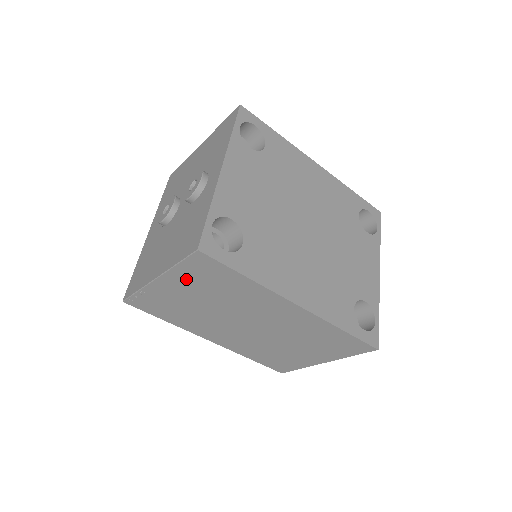
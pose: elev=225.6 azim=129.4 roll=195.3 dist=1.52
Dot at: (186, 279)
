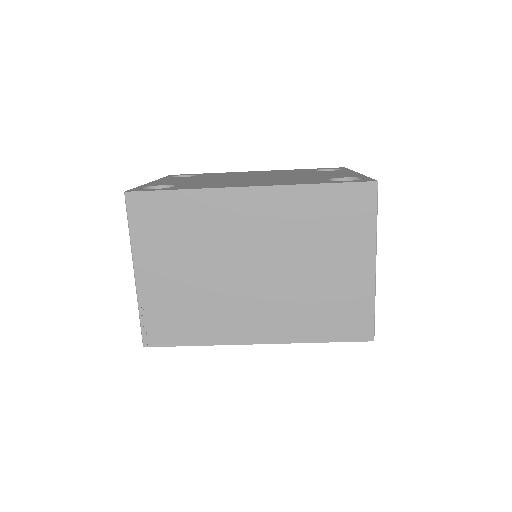
Dot at: (151, 246)
